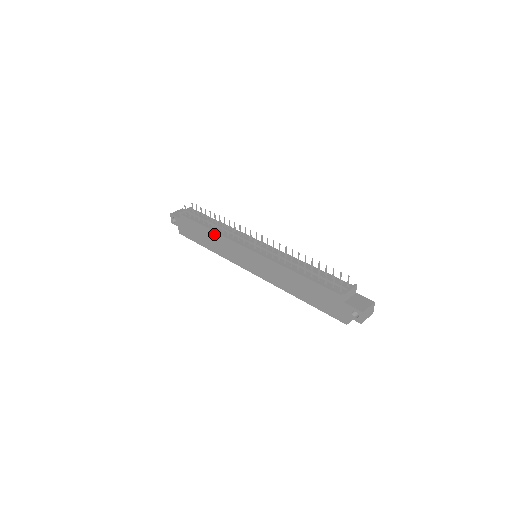
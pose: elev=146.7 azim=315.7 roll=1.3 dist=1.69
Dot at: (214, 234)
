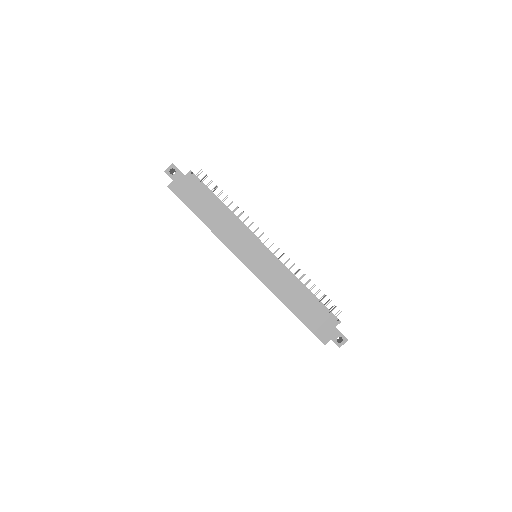
Dot at: (227, 214)
